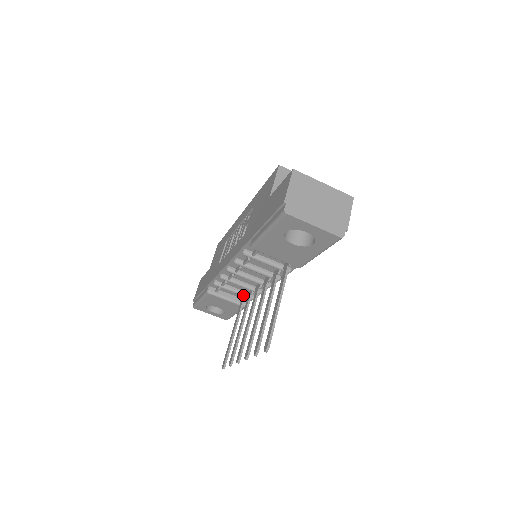
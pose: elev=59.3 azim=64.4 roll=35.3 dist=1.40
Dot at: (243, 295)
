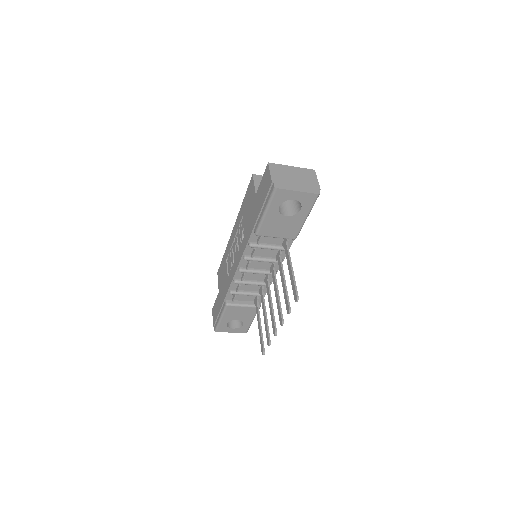
Dot at: (256, 295)
